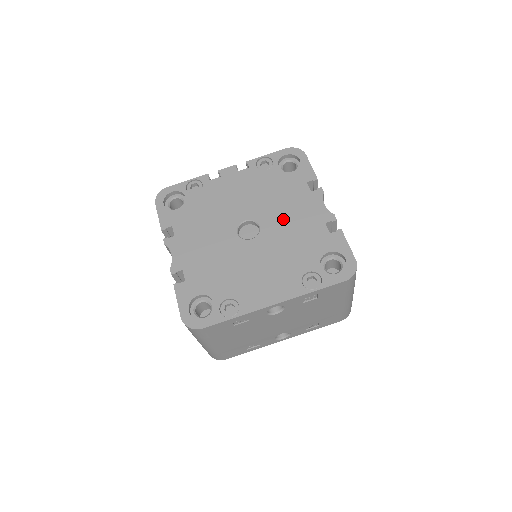
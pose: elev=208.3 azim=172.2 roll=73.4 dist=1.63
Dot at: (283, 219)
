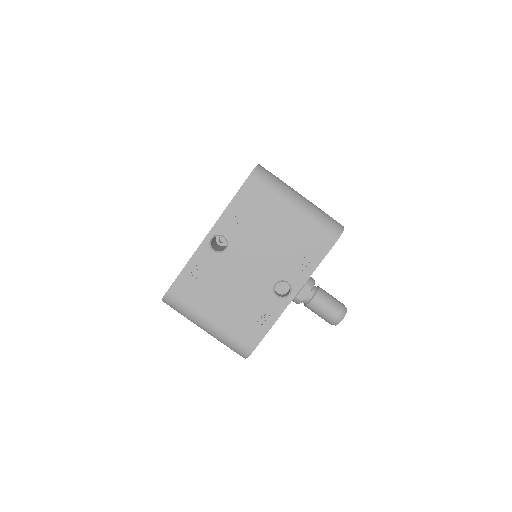
Dot at: occluded
